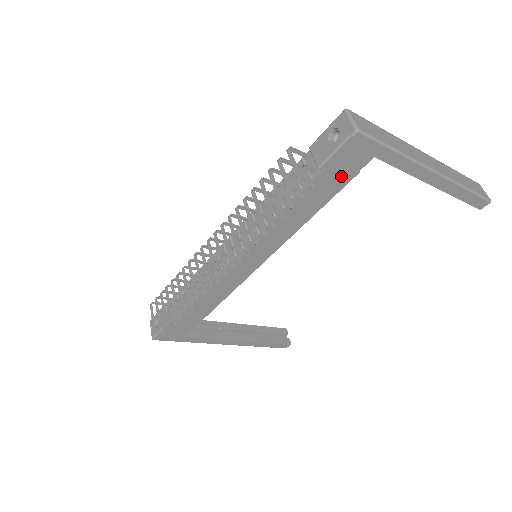
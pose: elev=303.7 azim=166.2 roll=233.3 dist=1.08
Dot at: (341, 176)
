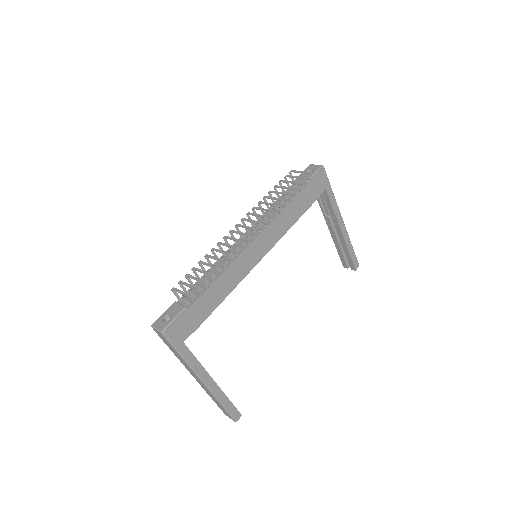
Dot at: (313, 194)
